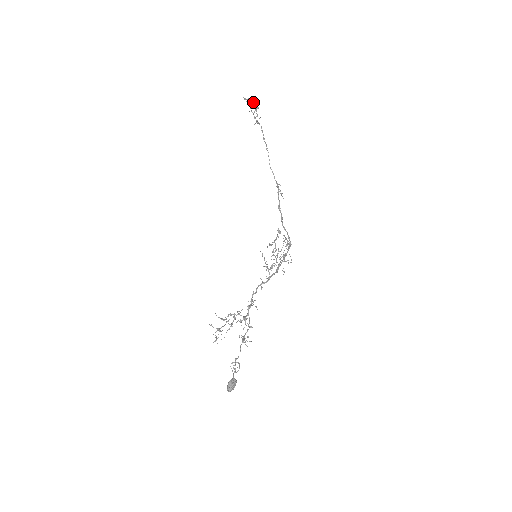
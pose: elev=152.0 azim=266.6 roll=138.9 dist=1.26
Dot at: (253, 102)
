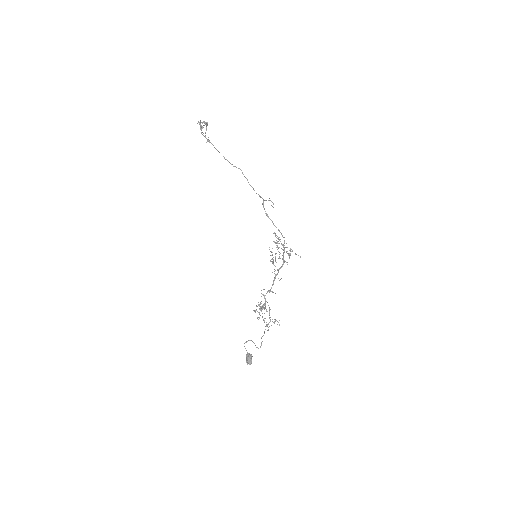
Dot at: occluded
